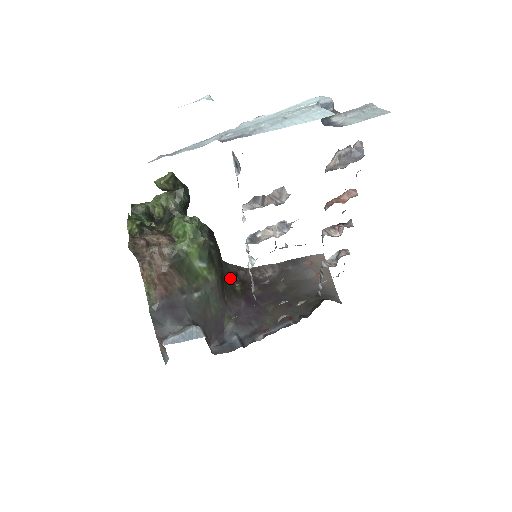
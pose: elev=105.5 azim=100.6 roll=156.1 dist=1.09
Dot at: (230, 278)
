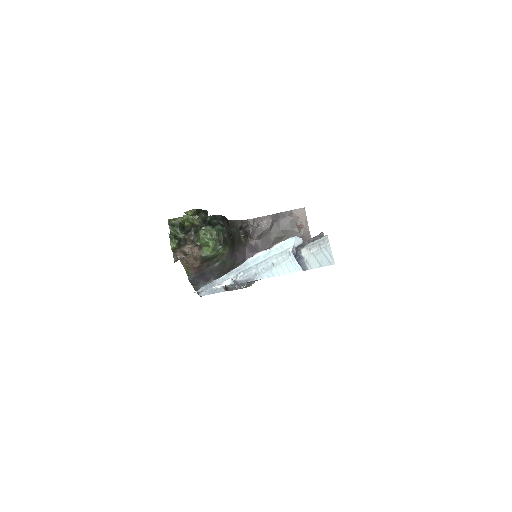
Dot at: (237, 233)
